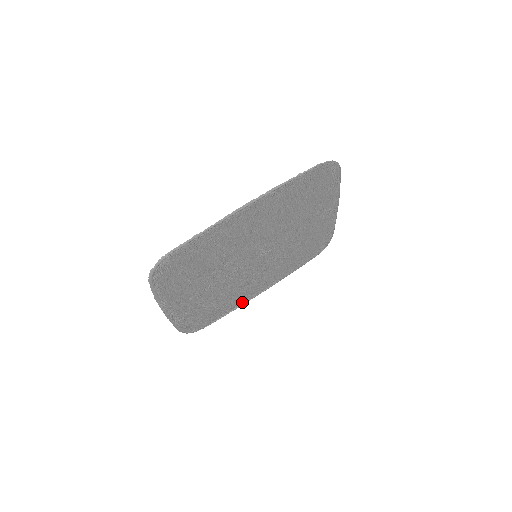
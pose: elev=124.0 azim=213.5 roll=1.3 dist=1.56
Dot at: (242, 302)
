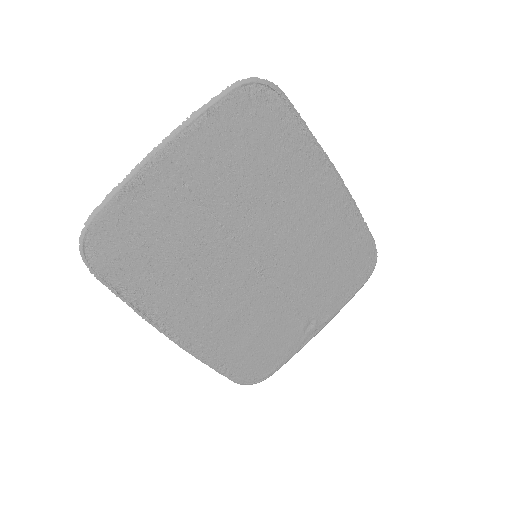
Dot at: (151, 312)
